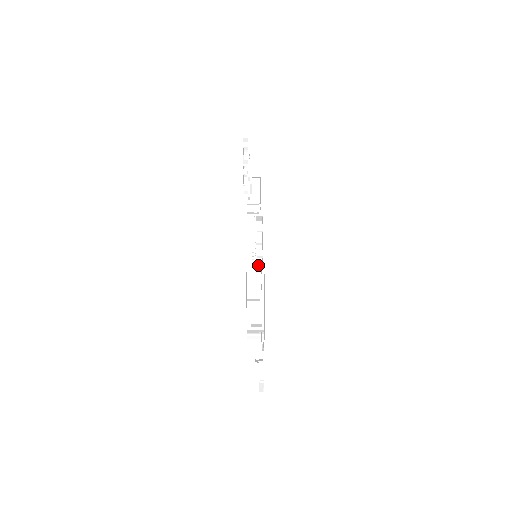
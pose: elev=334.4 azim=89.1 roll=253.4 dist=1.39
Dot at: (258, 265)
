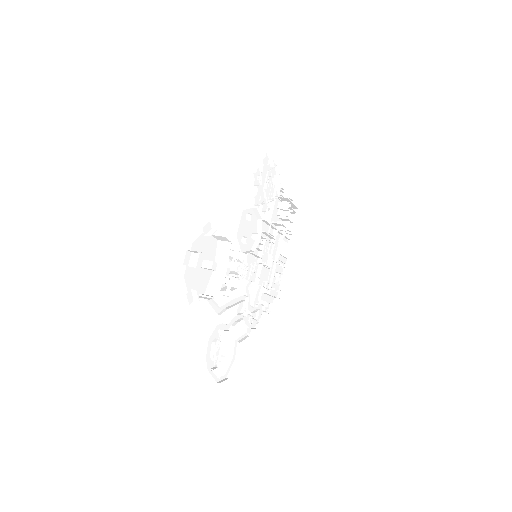
Dot at: (213, 221)
